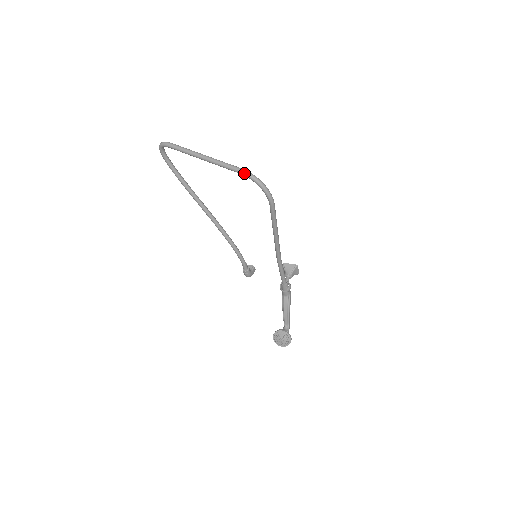
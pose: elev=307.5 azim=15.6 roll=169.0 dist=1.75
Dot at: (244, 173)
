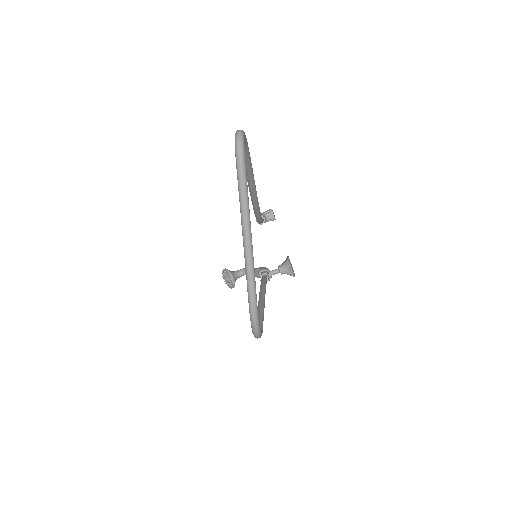
Dot at: (250, 314)
